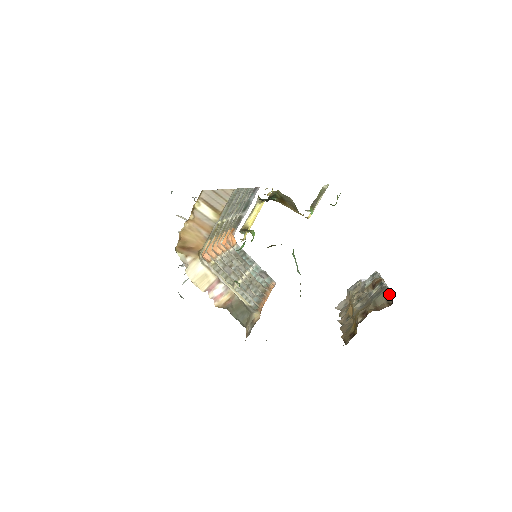
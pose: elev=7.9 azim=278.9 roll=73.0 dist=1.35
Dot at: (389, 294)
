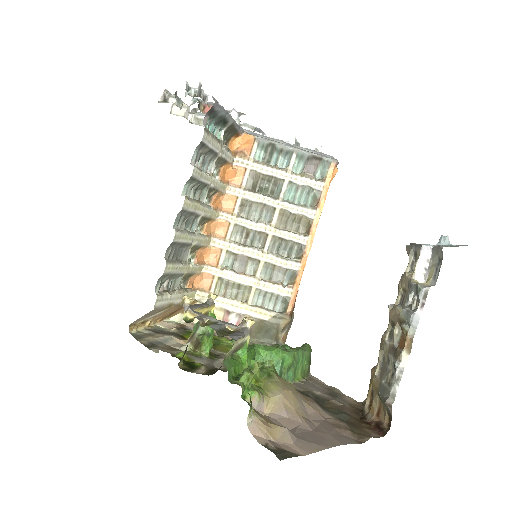
Dot at: (389, 410)
